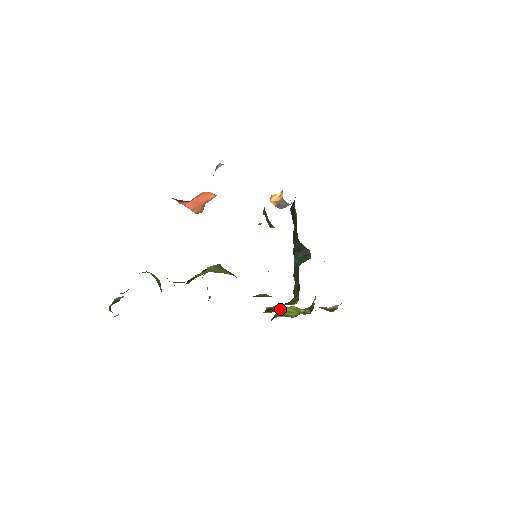
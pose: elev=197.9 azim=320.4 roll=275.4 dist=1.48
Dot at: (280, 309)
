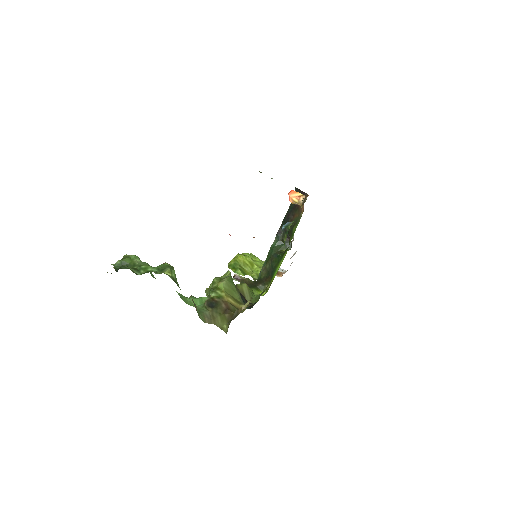
Dot at: (239, 257)
